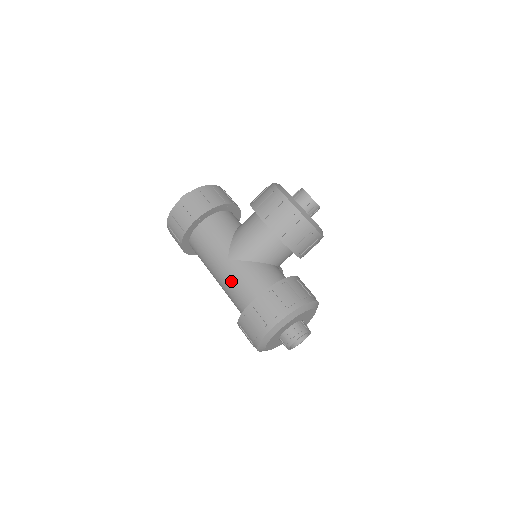
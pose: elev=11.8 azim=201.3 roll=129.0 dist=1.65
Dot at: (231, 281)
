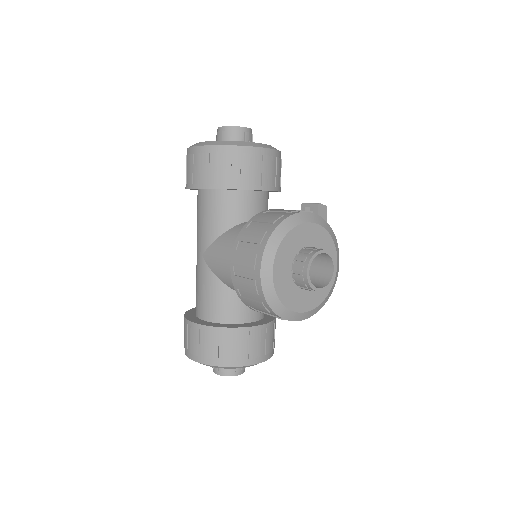
Dot at: (197, 276)
